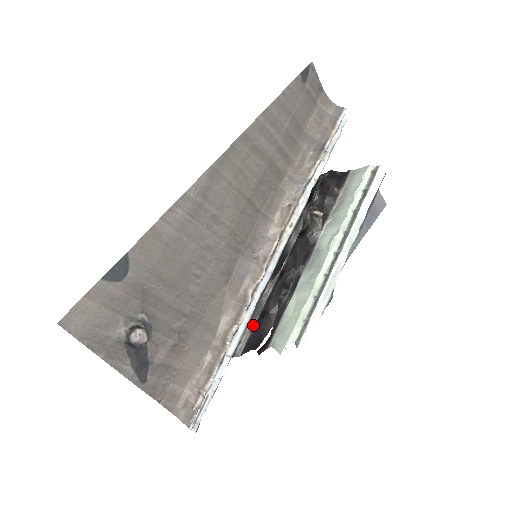
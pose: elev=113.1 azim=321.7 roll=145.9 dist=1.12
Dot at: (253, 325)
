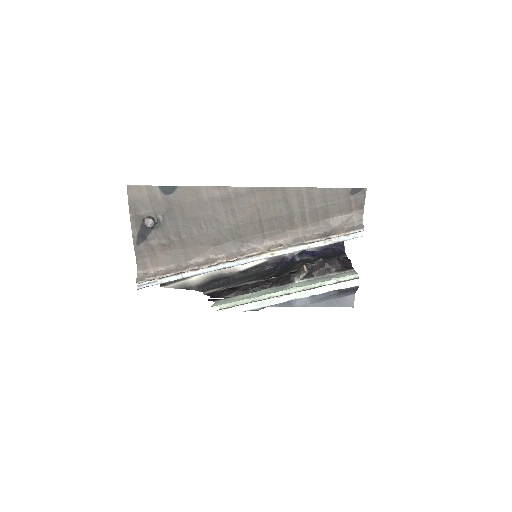
Dot at: (225, 288)
